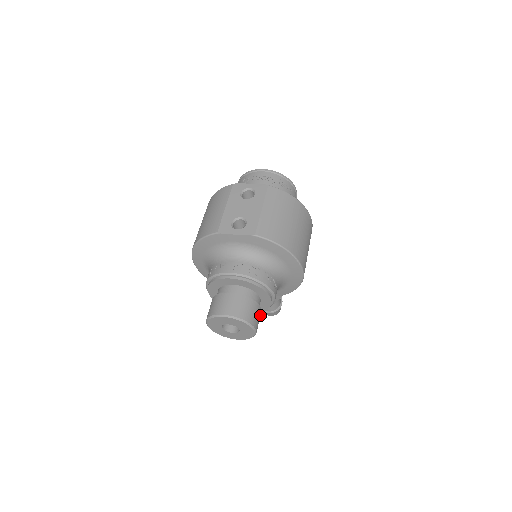
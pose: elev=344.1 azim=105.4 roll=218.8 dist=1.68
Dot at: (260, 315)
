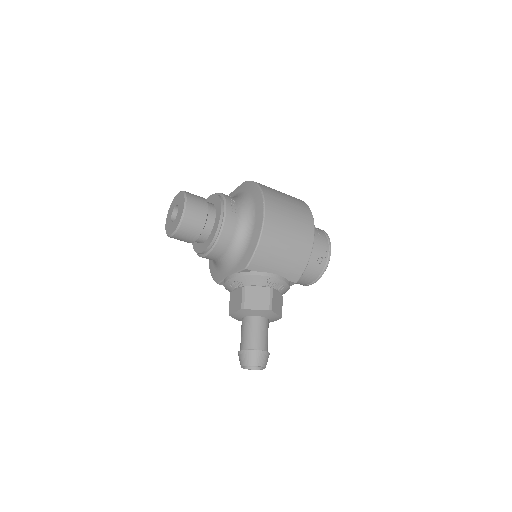
Dot at: (203, 215)
